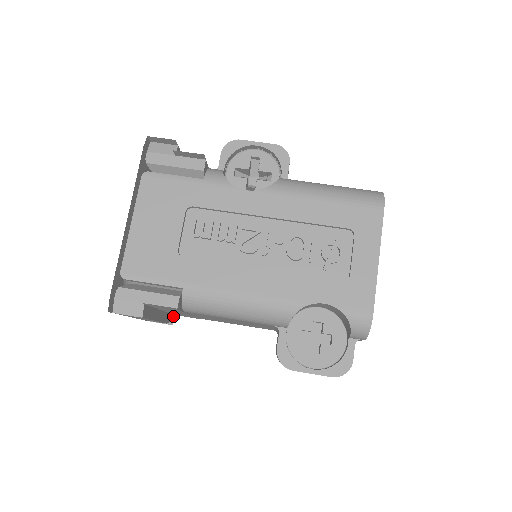
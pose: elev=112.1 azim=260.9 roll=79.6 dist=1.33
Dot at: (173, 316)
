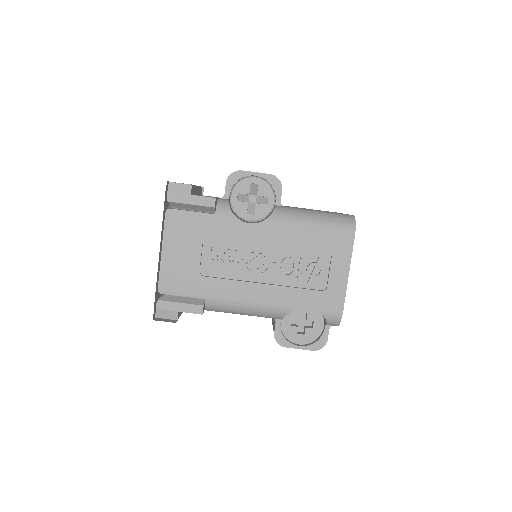
Dot at: occluded
